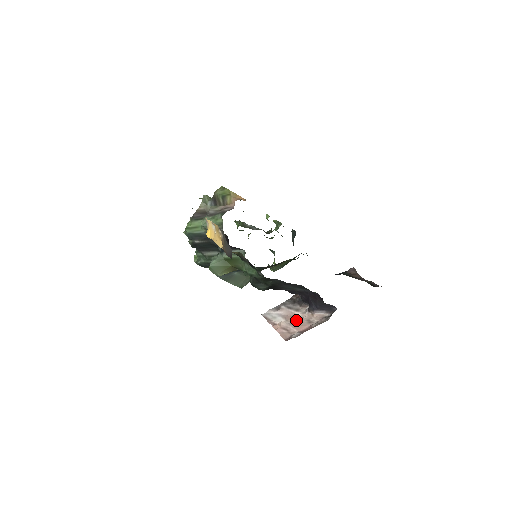
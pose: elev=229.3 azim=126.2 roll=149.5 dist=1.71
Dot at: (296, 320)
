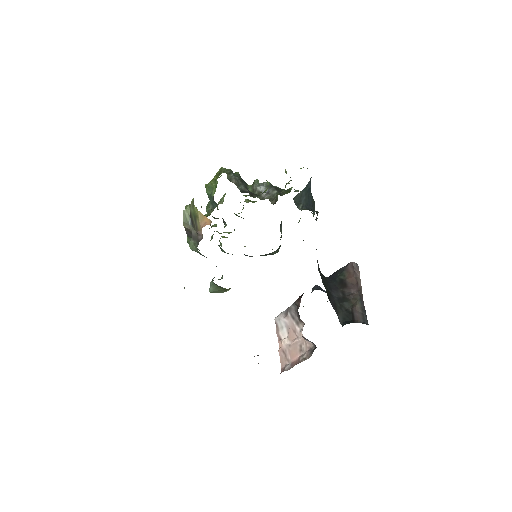
Dot at: (293, 341)
